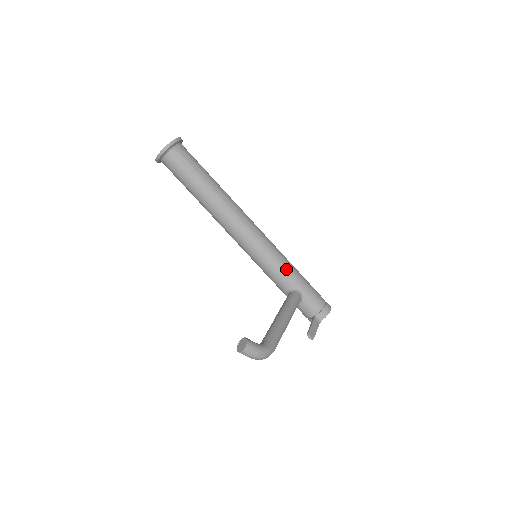
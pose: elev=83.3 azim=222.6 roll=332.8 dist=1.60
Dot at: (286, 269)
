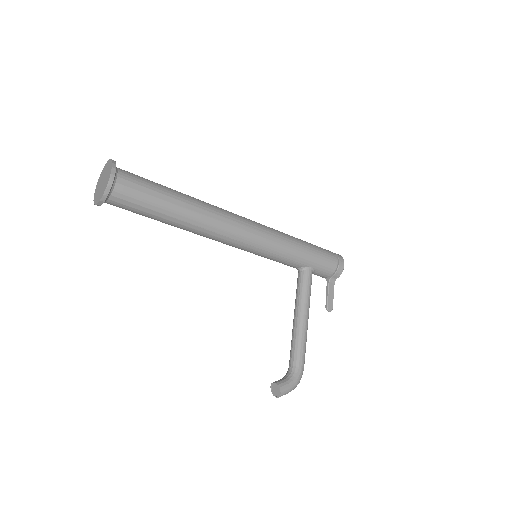
Dot at: (292, 255)
